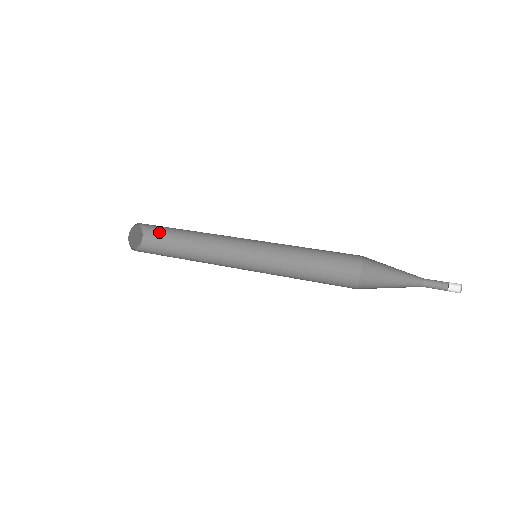
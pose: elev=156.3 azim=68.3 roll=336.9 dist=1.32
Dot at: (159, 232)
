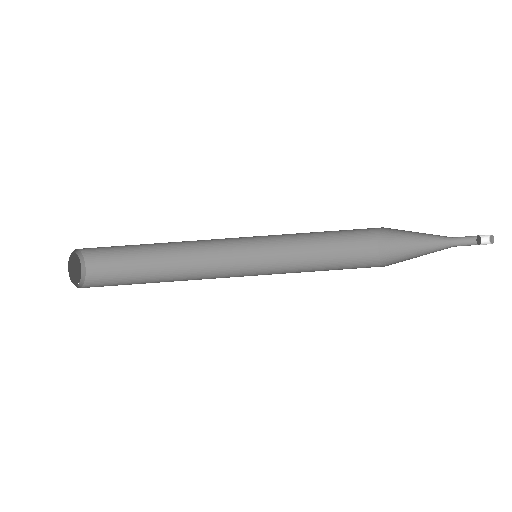
Dot at: occluded
